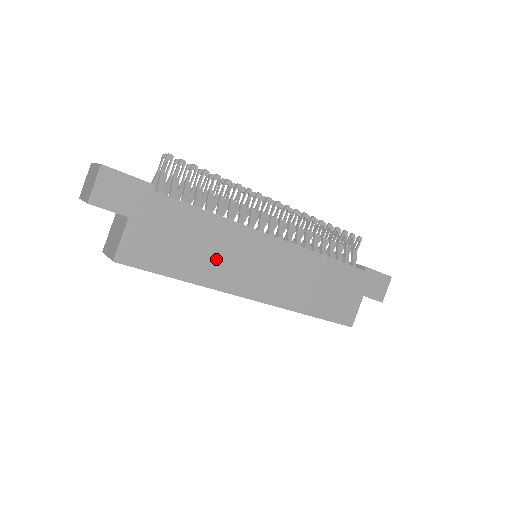
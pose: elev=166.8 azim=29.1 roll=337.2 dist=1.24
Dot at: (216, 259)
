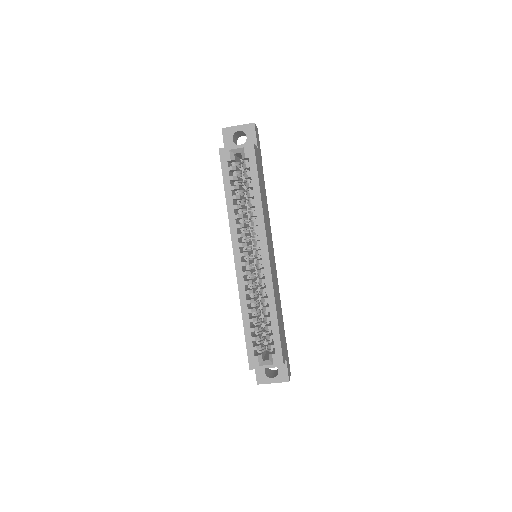
Dot at: (266, 214)
